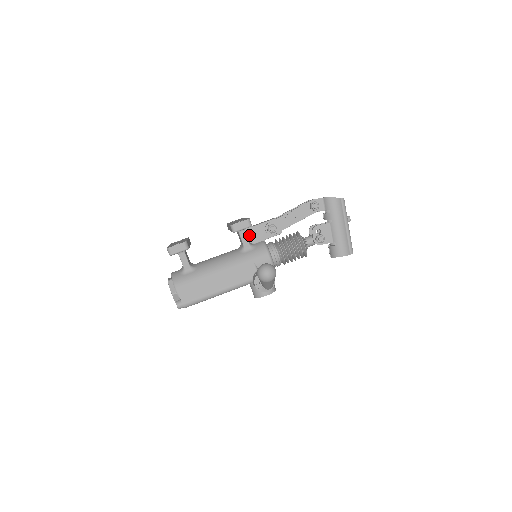
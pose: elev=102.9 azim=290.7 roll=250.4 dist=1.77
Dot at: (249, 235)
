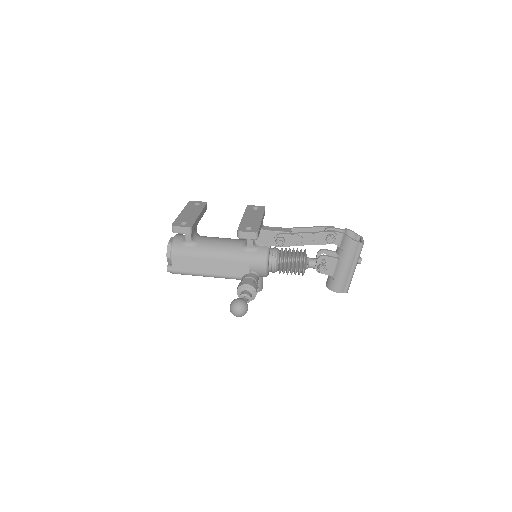
Dot at: occluded
